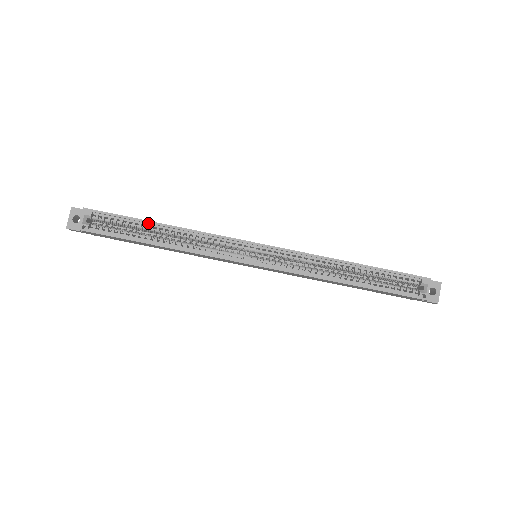
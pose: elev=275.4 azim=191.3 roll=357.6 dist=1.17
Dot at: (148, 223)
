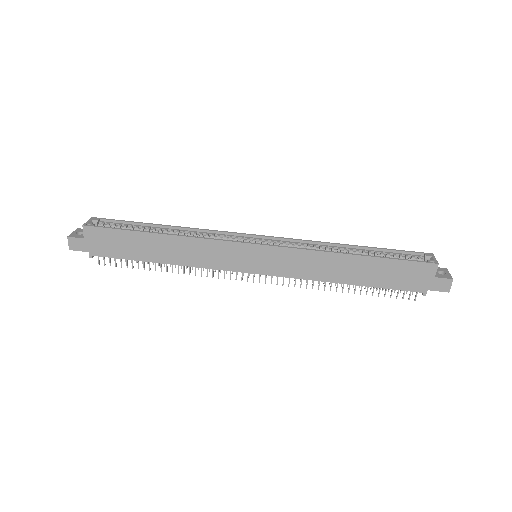
Dot at: (151, 226)
